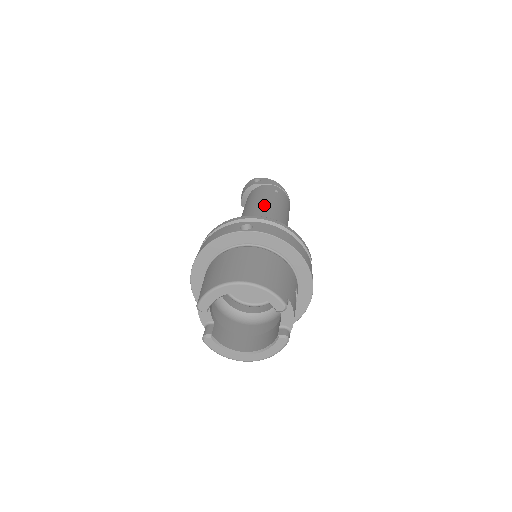
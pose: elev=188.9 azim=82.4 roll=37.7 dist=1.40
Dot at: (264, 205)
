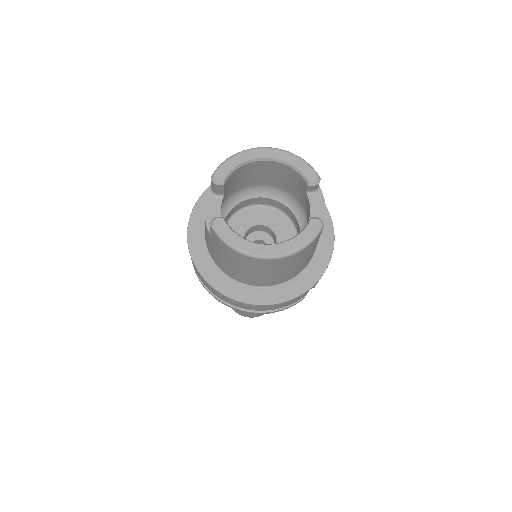
Dot at: occluded
